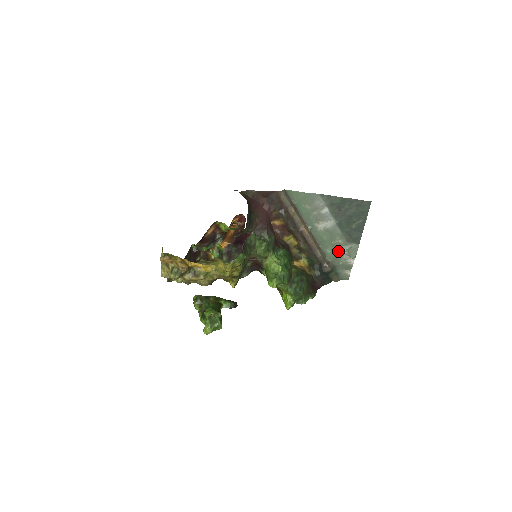
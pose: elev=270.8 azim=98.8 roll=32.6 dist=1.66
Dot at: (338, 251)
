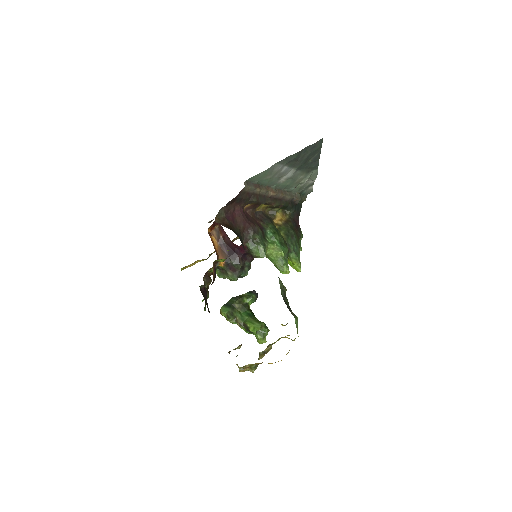
Dot at: (301, 184)
